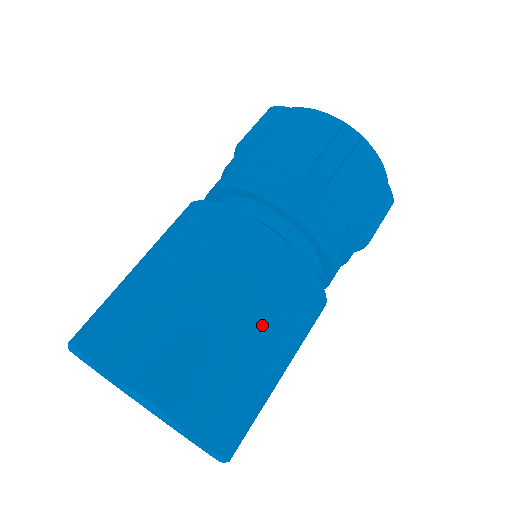
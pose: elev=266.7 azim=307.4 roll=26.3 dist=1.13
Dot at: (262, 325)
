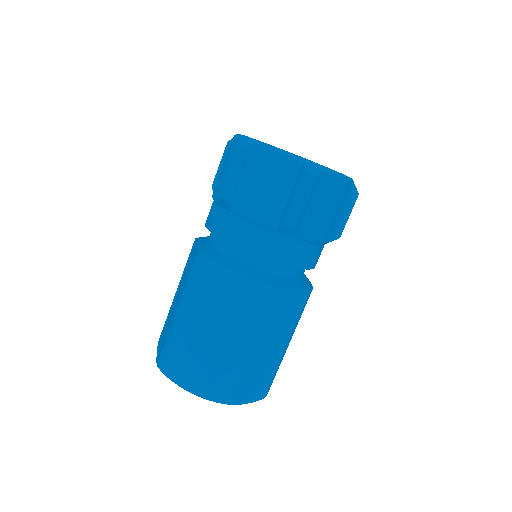
Dot at: (269, 337)
